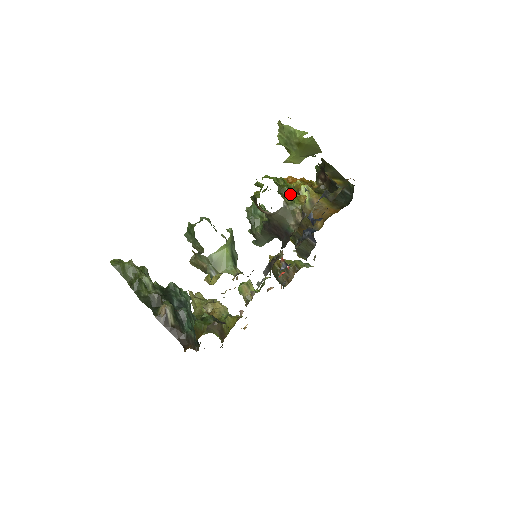
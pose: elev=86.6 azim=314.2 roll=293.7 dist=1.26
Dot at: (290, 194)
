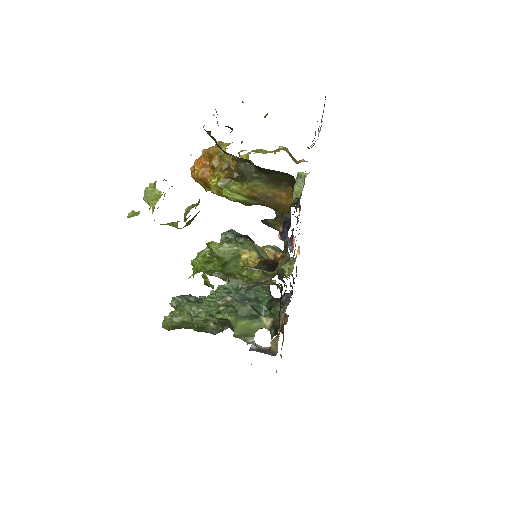
Dot at: (238, 274)
